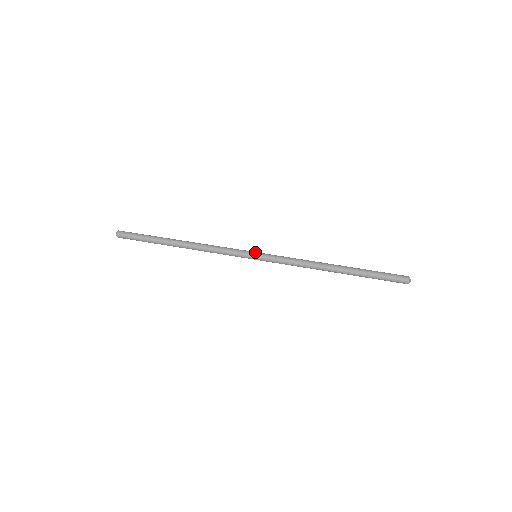
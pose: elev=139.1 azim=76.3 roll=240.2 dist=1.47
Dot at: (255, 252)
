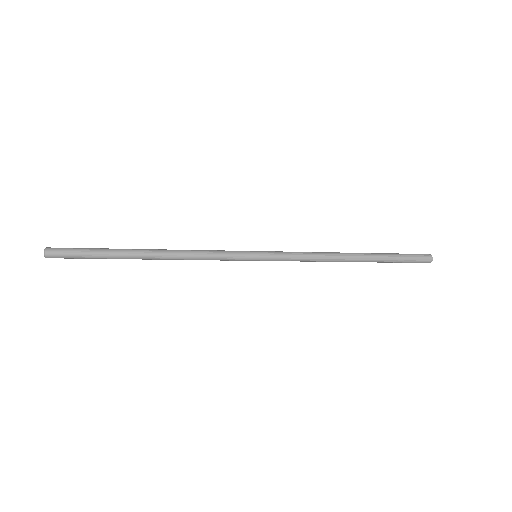
Dot at: (254, 251)
